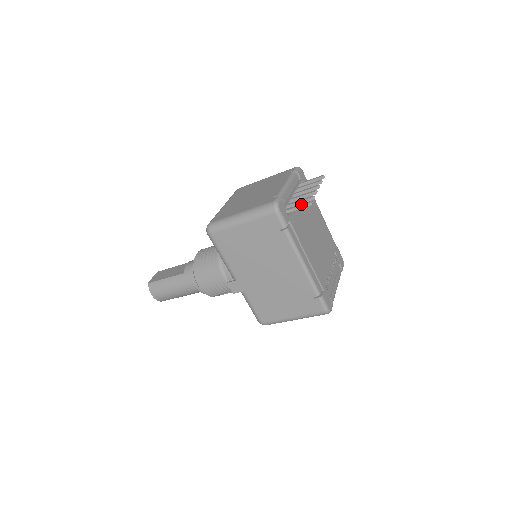
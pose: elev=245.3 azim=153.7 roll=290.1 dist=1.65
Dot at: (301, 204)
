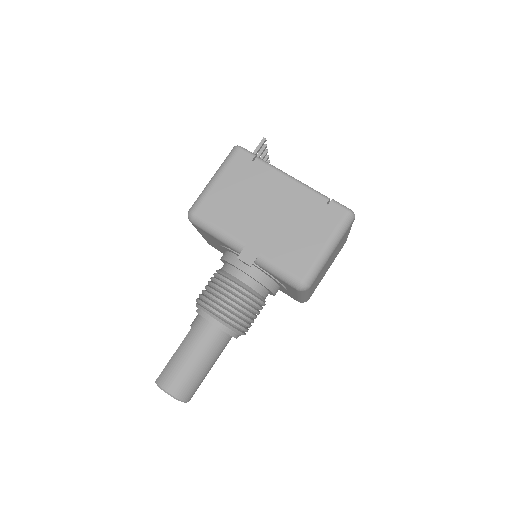
Dot at: (258, 146)
